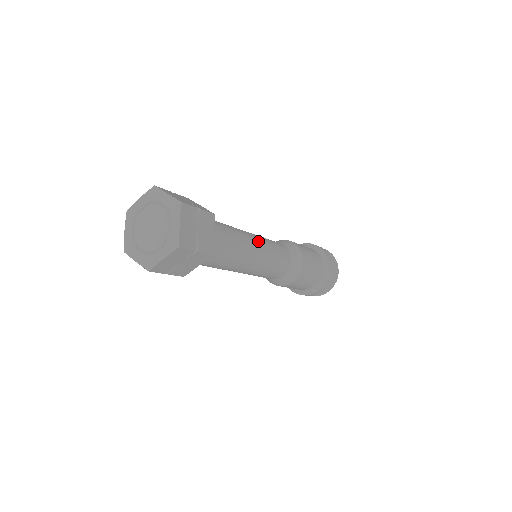
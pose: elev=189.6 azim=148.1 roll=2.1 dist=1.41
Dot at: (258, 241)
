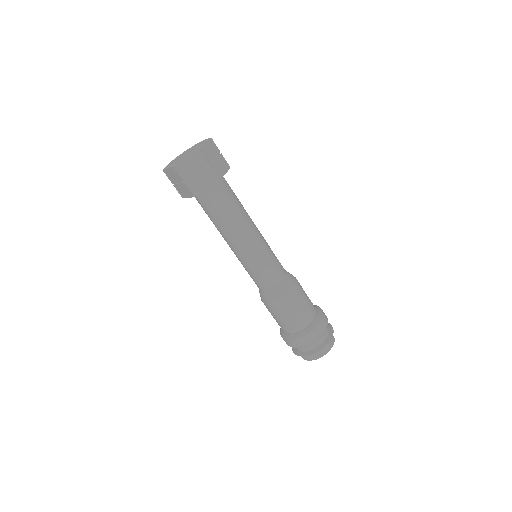
Dot at: (259, 231)
